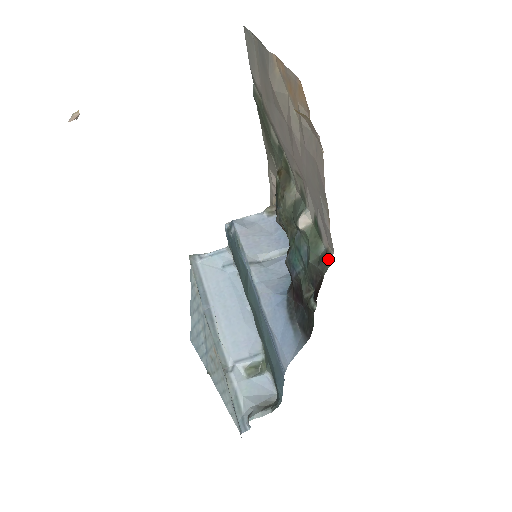
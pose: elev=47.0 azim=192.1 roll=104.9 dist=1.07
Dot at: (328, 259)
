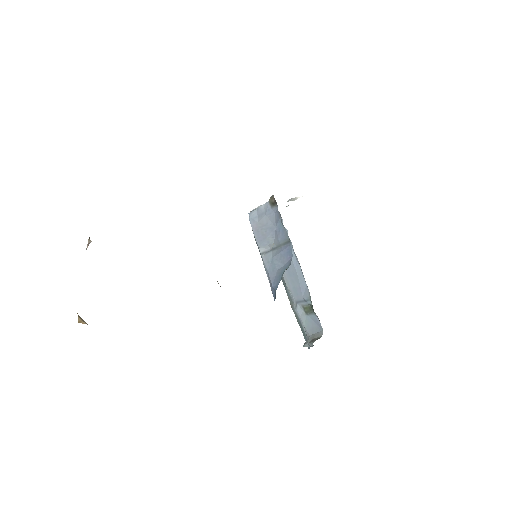
Dot at: occluded
